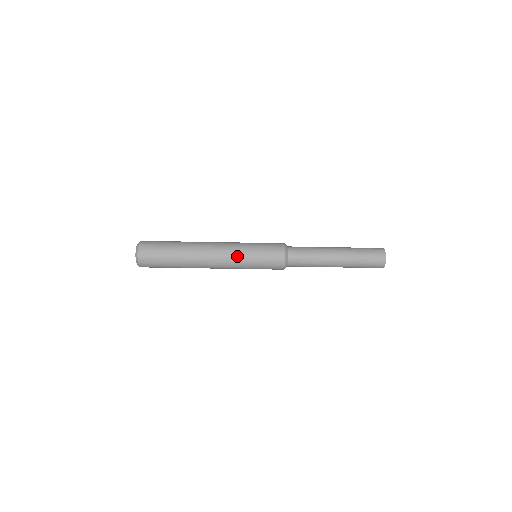
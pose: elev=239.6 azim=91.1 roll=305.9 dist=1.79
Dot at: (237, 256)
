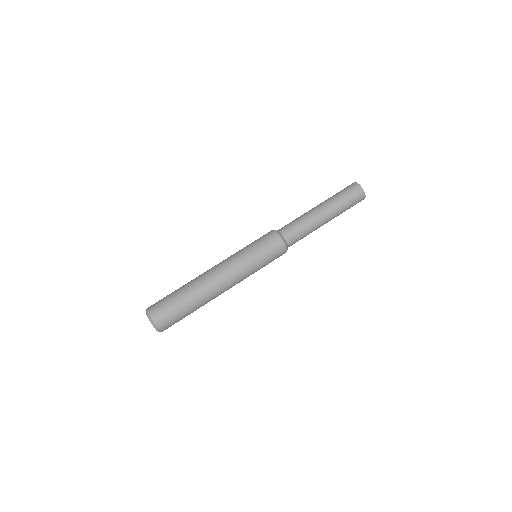
Dot at: (237, 258)
